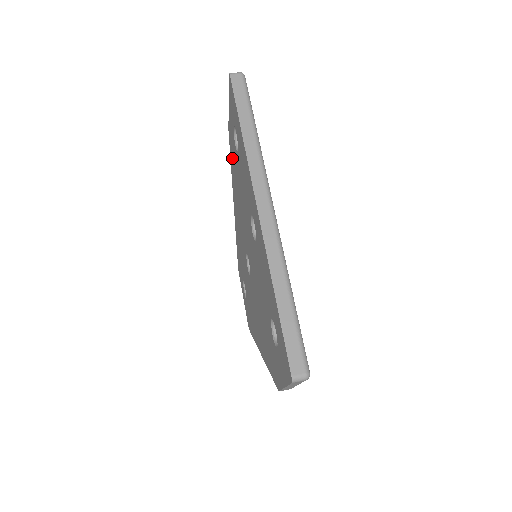
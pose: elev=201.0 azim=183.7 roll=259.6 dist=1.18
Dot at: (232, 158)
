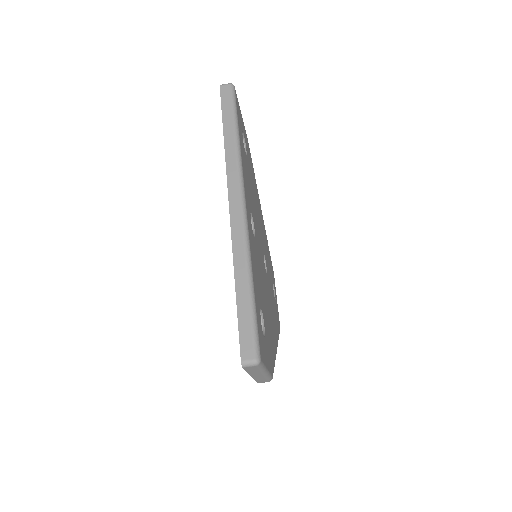
Dot at: occluded
